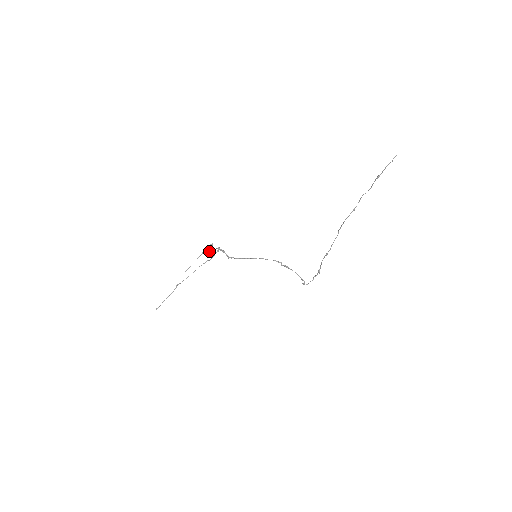
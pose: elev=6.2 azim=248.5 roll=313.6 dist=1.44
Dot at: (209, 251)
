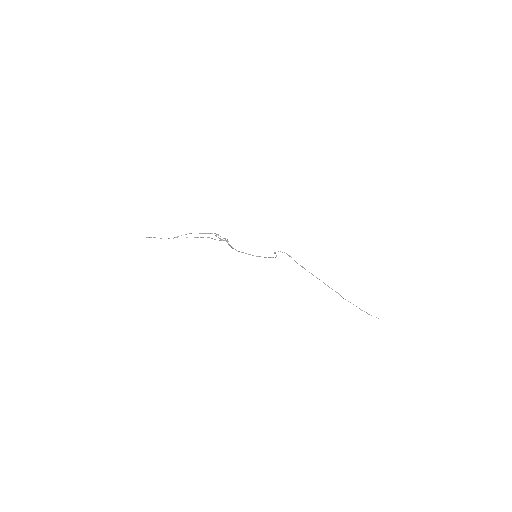
Dot at: occluded
